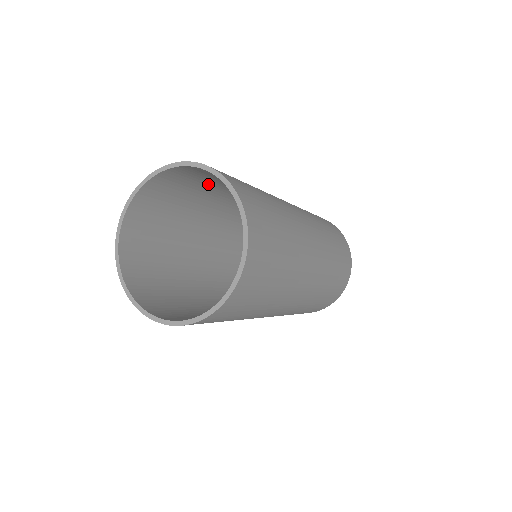
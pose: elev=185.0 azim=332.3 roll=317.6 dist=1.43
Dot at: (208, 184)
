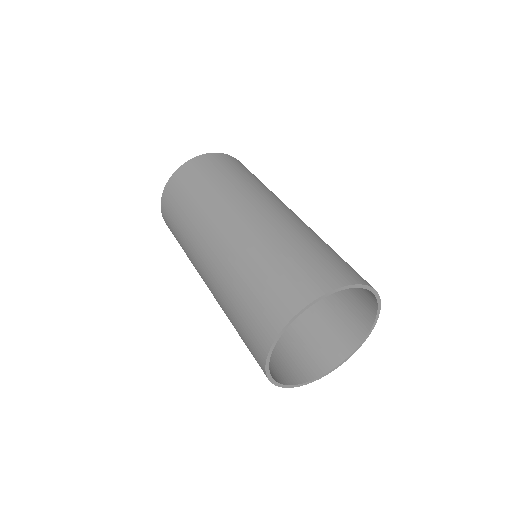
Dot at: (293, 256)
